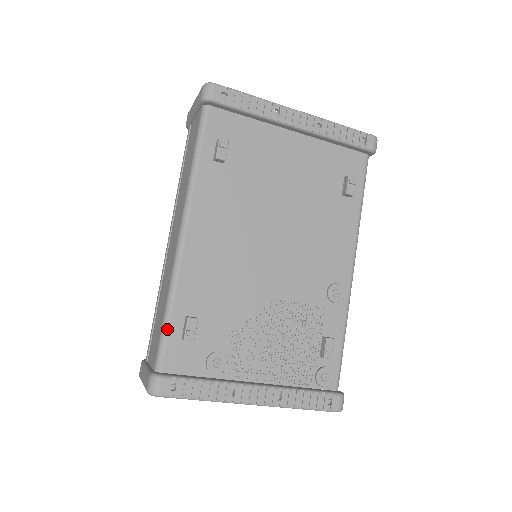
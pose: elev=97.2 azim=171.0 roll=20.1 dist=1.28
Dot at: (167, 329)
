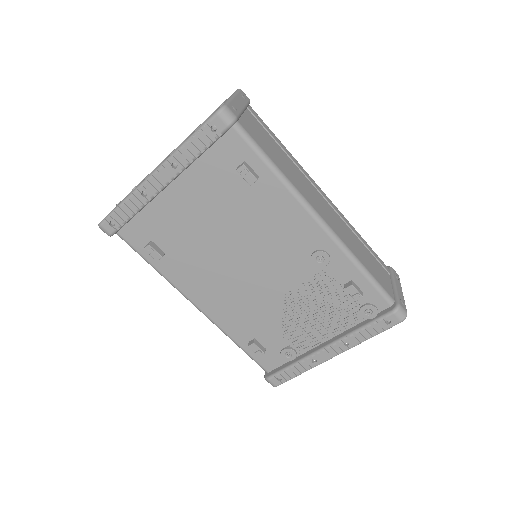
Dot at: (247, 354)
